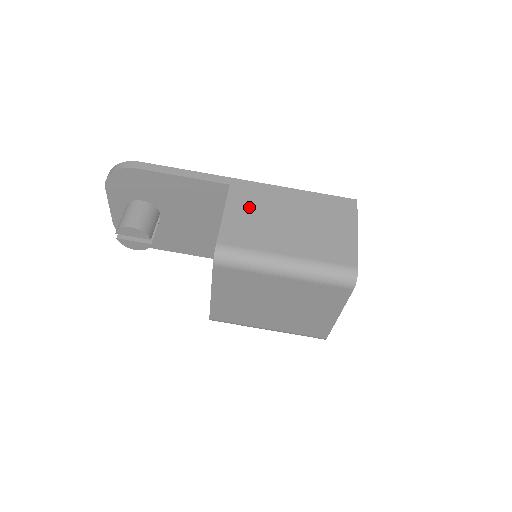
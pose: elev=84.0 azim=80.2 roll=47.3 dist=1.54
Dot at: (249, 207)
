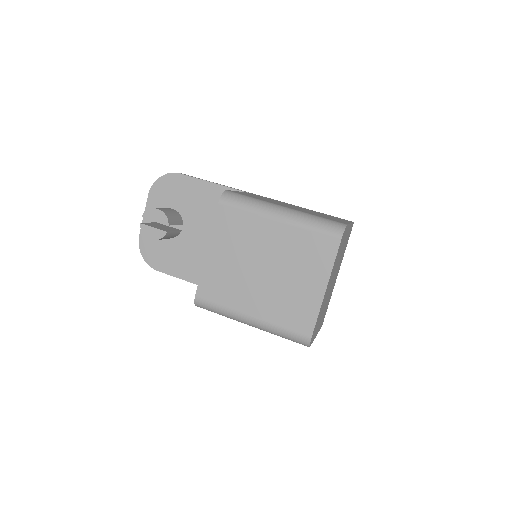
Dot at: occluded
